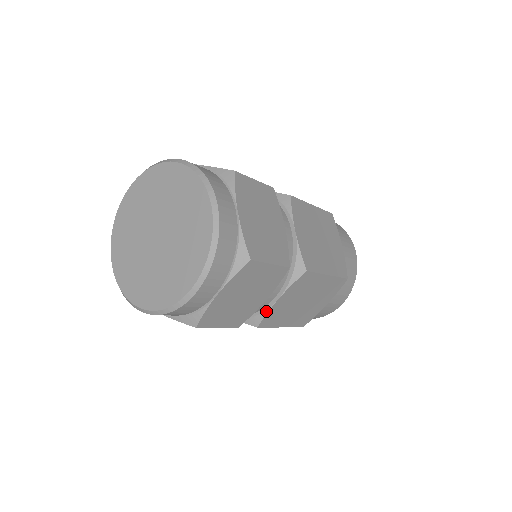
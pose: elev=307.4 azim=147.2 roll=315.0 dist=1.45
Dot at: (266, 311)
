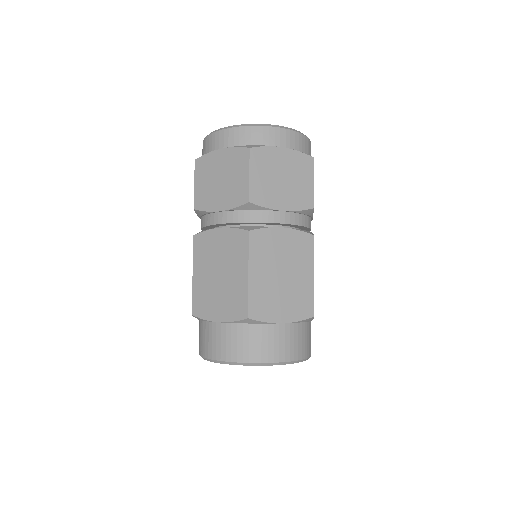
Dot at: occluded
